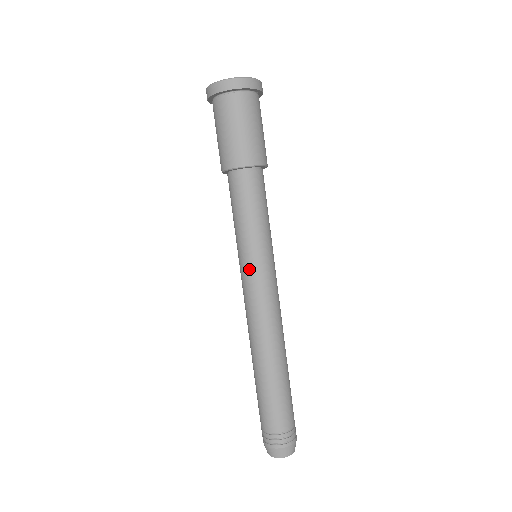
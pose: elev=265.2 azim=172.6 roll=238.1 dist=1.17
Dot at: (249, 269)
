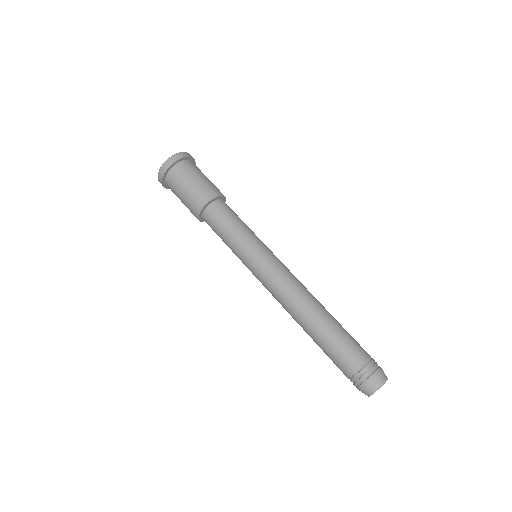
Dot at: (266, 254)
